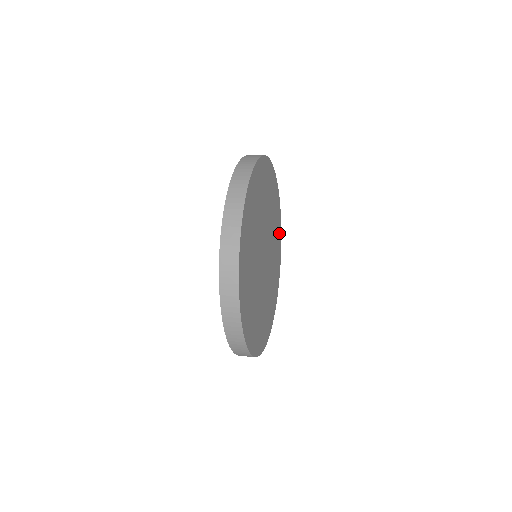
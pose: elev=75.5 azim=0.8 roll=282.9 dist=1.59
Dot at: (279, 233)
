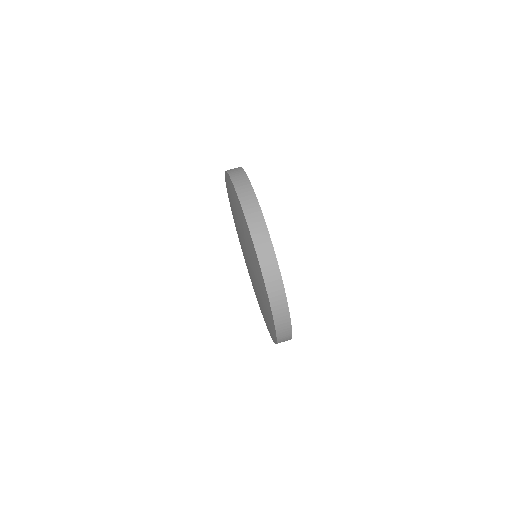
Dot at: occluded
